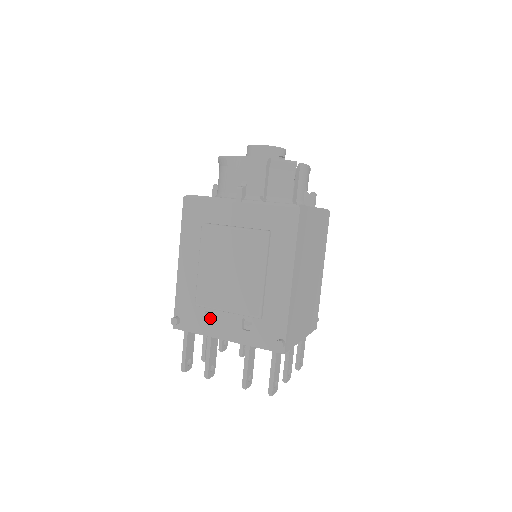
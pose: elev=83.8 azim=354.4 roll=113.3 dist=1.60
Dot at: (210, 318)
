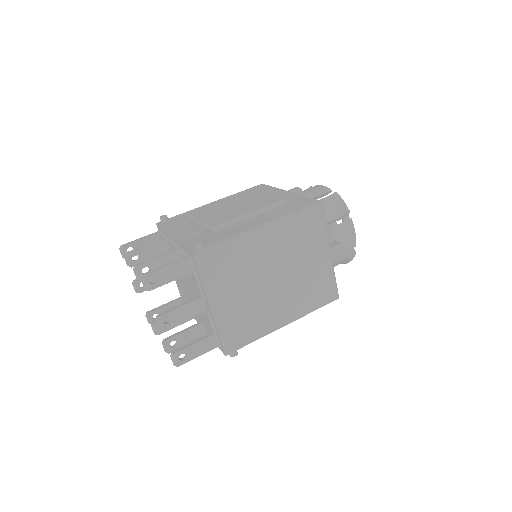
Dot at: occluded
